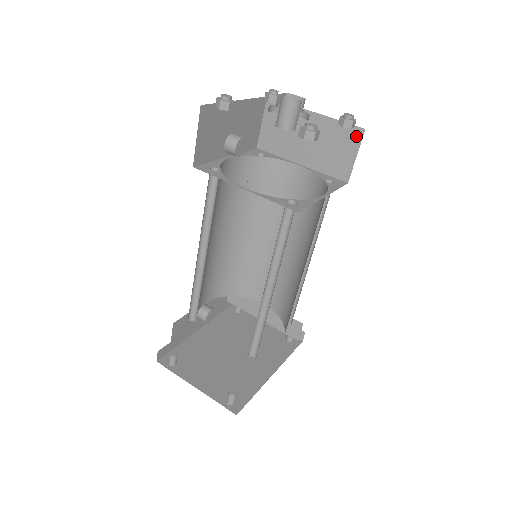
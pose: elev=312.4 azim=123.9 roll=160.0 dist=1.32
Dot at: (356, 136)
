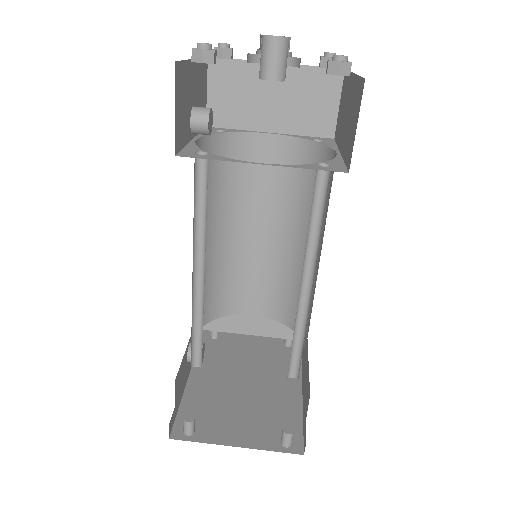
Dot at: (335, 80)
